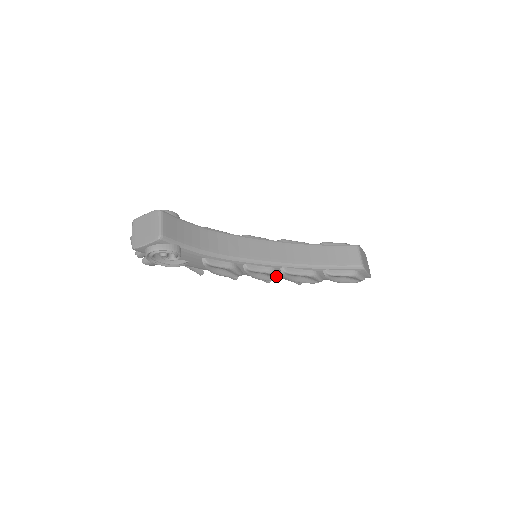
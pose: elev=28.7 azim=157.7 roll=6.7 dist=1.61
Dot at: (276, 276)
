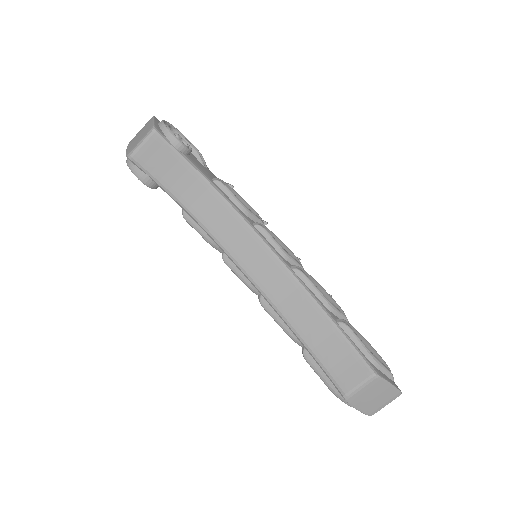
Dot at: (256, 294)
